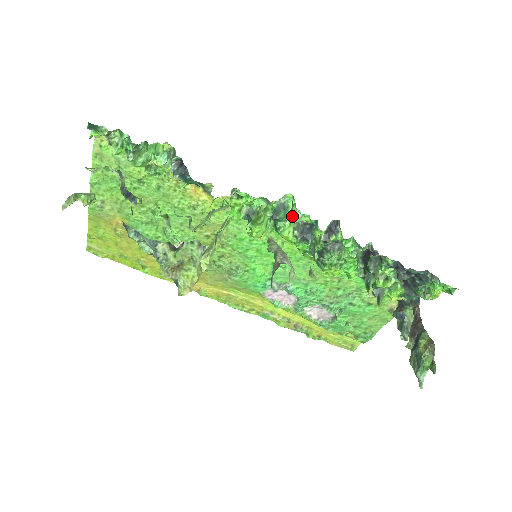
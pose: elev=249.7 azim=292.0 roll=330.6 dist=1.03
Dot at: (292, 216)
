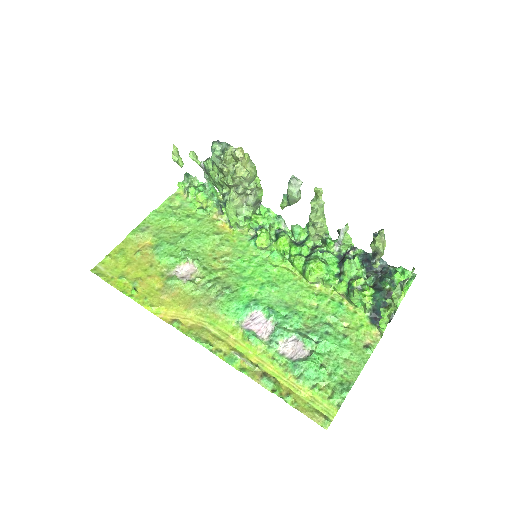
Dot at: (292, 225)
